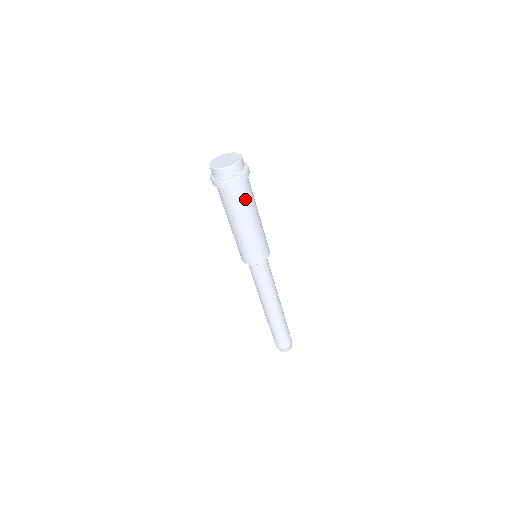
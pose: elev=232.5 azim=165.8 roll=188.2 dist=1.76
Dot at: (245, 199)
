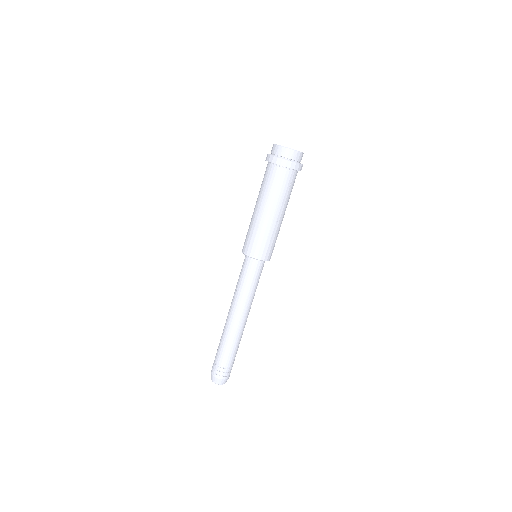
Dot at: occluded
